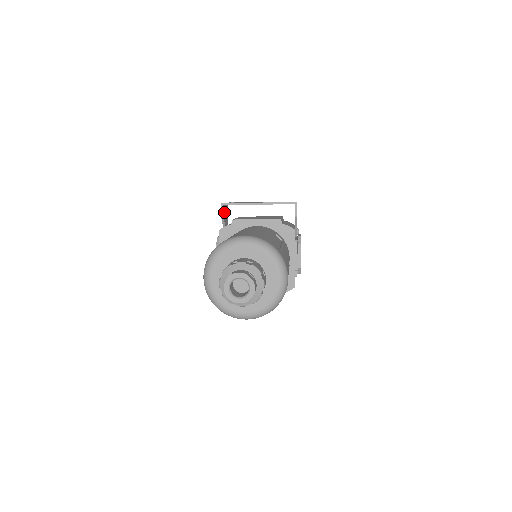
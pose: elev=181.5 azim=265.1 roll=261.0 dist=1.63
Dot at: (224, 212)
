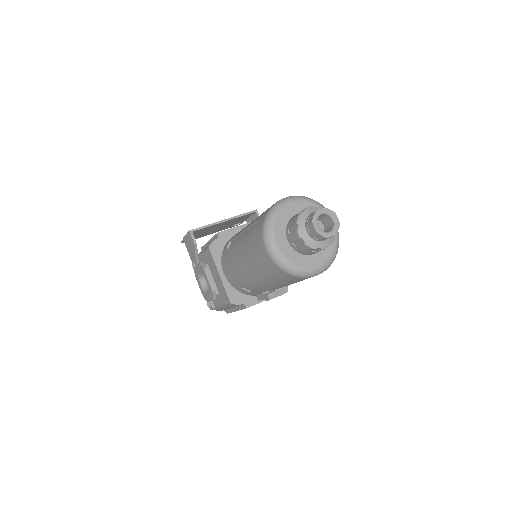
Dot at: occluded
